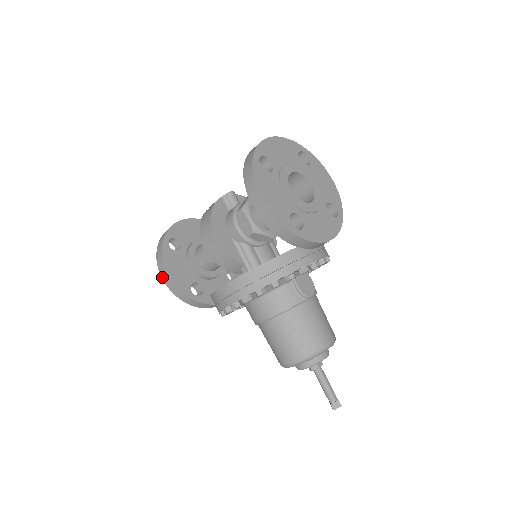
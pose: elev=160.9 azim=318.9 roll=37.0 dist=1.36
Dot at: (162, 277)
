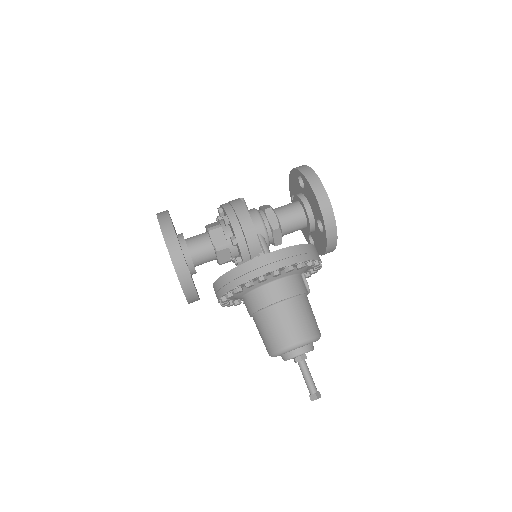
Dot at: (167, 245)
